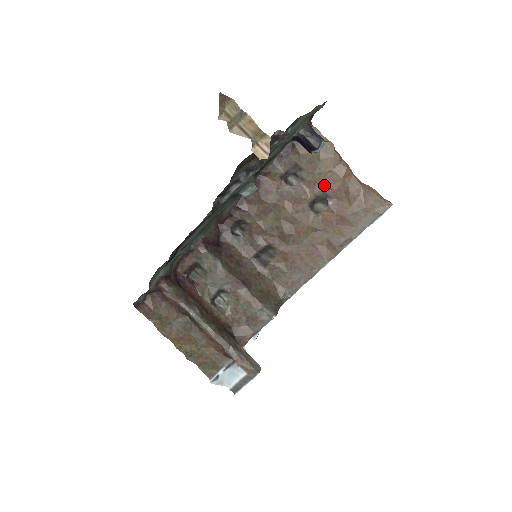
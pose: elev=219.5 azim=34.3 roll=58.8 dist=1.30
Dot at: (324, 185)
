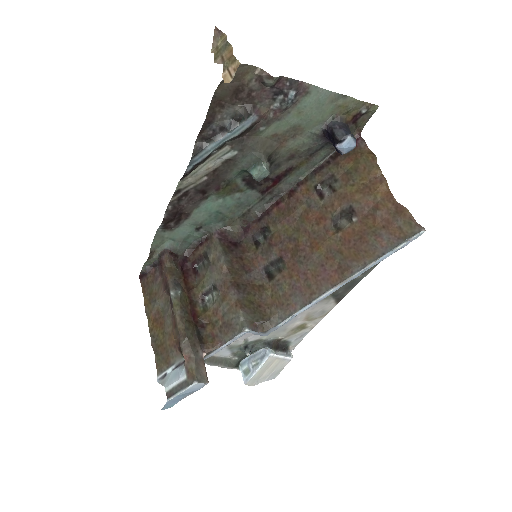
Dot at: (353, 198)
